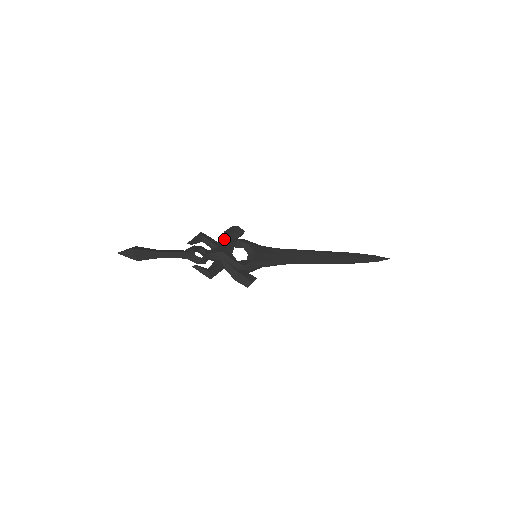
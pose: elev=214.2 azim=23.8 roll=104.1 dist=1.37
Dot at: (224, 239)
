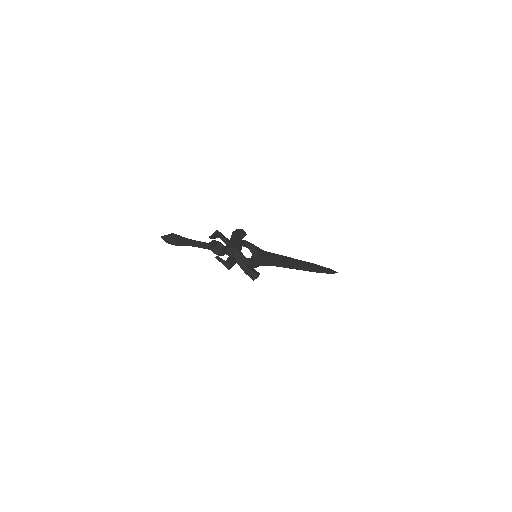
Dot at: (234, 238)
